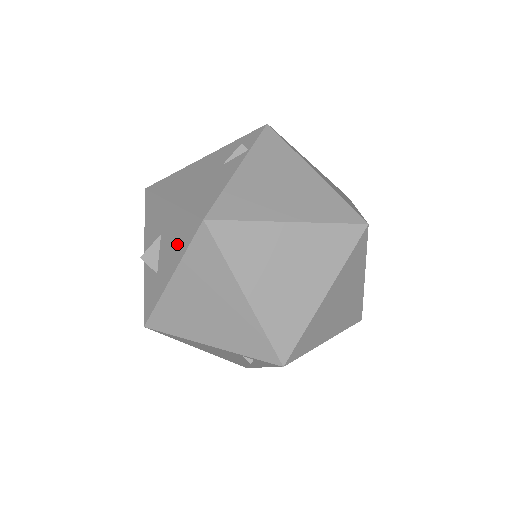
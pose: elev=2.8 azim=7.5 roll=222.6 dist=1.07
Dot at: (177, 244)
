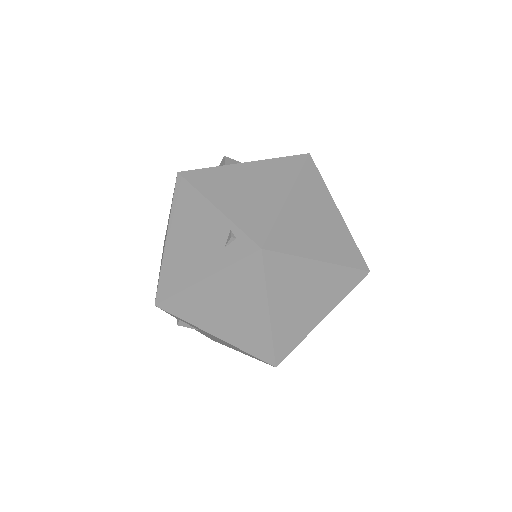
Dot at: occluded
